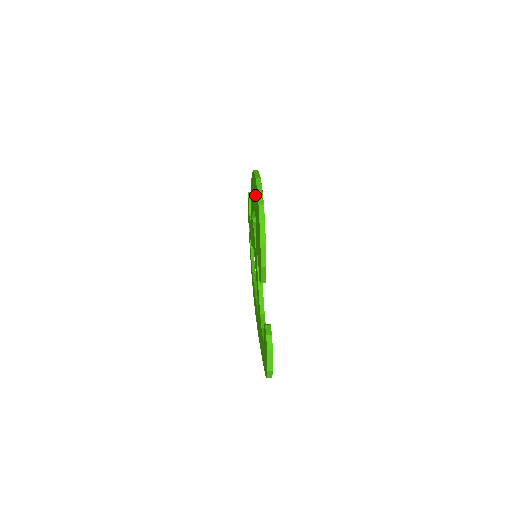
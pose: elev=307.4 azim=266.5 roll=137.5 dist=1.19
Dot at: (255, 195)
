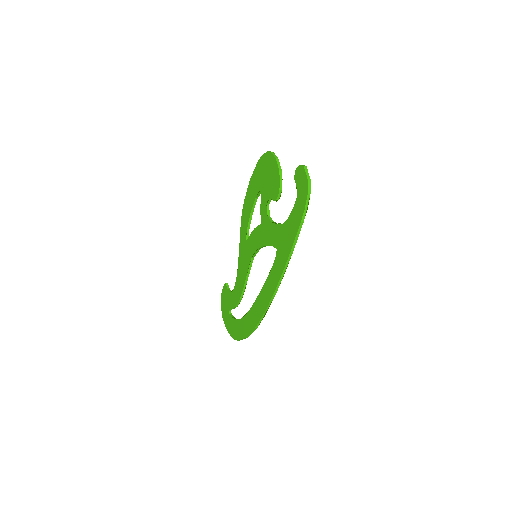
Dot at: (258, 176)
